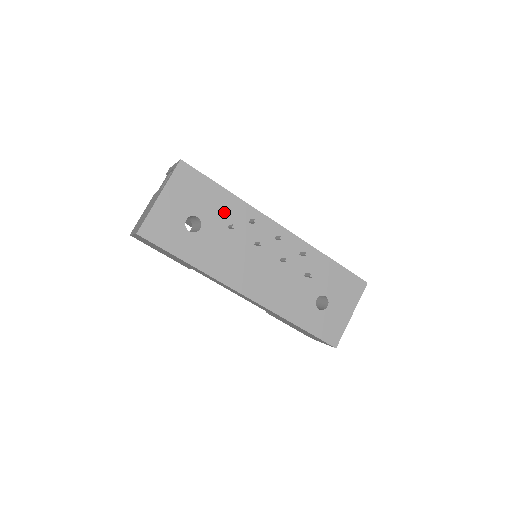
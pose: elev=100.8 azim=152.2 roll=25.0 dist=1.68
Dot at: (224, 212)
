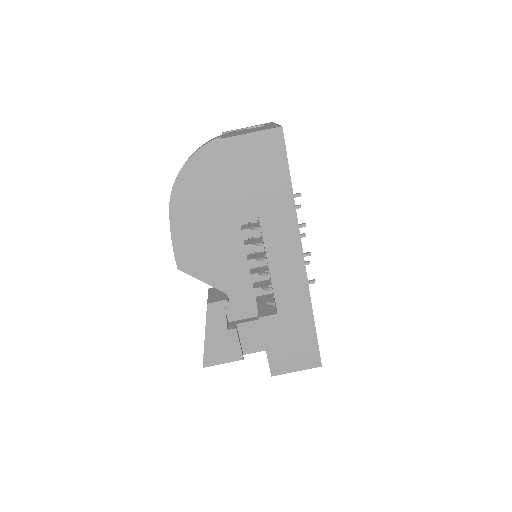
Dot at: occluded
